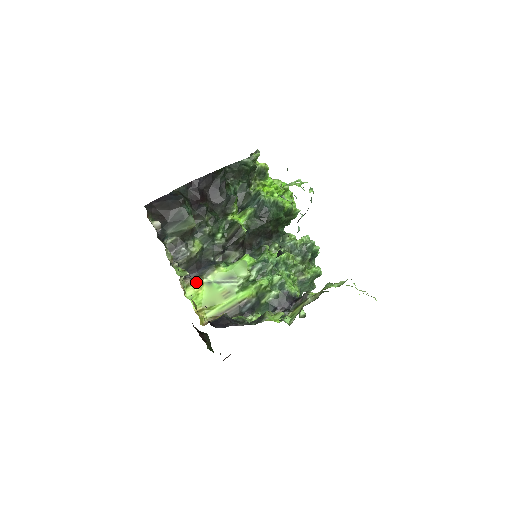
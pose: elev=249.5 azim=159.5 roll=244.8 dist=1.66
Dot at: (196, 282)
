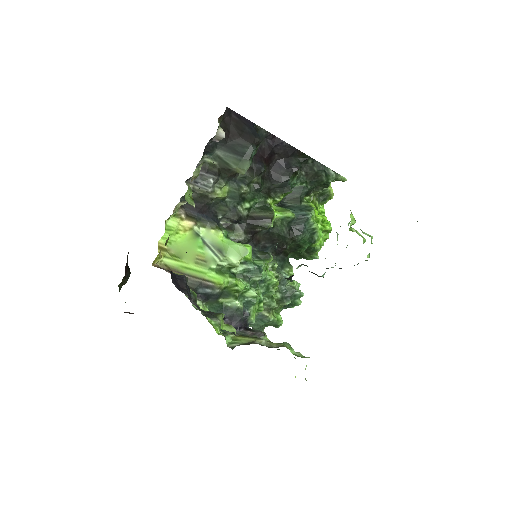
Dot at: (187, 221)
